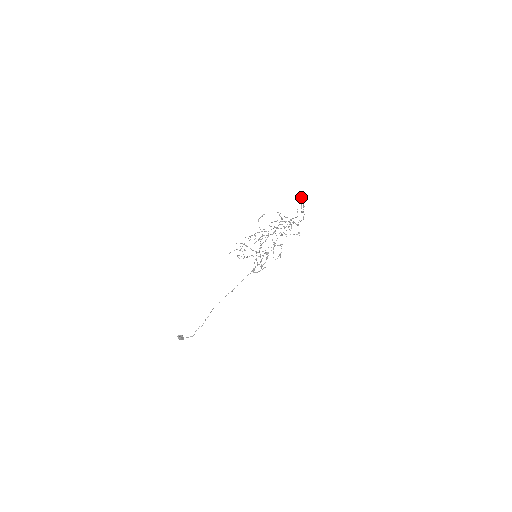
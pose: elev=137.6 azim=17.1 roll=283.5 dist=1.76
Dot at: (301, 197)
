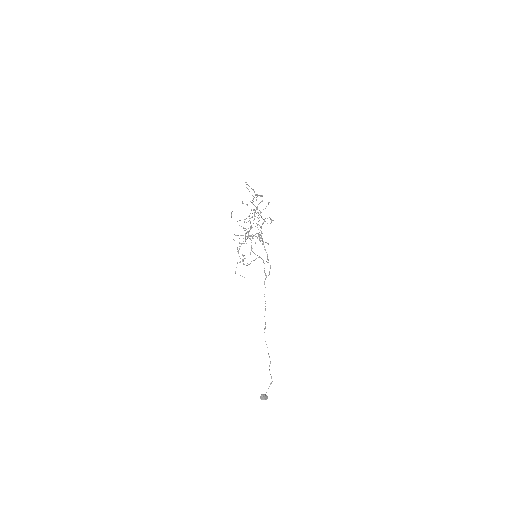
Dot at: occluded
